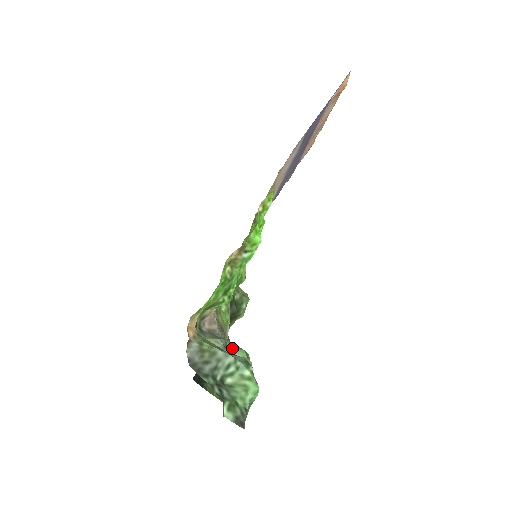
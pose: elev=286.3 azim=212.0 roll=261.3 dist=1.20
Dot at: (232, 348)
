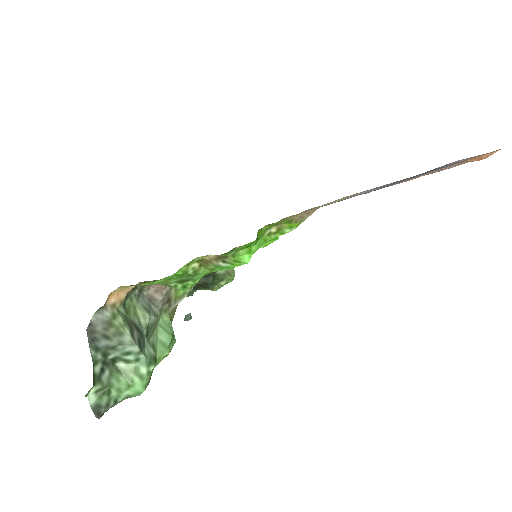
Dot at: (164, 325)
